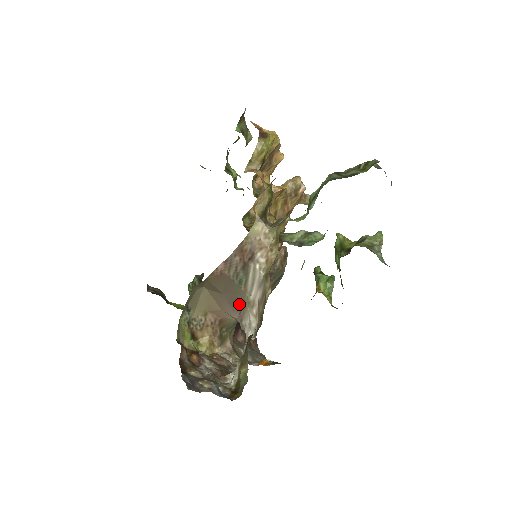
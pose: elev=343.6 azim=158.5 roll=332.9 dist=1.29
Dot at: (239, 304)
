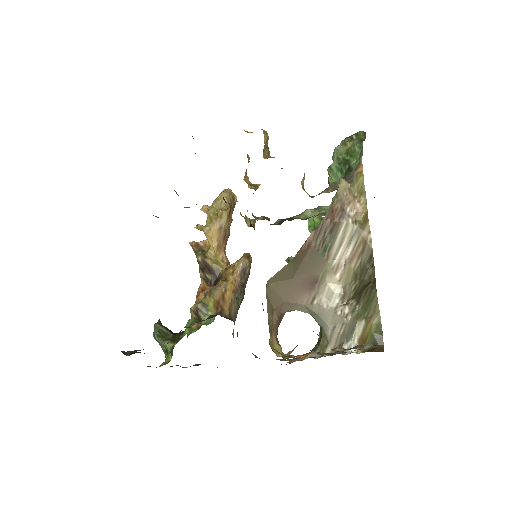
Dot at: (313, 280)
